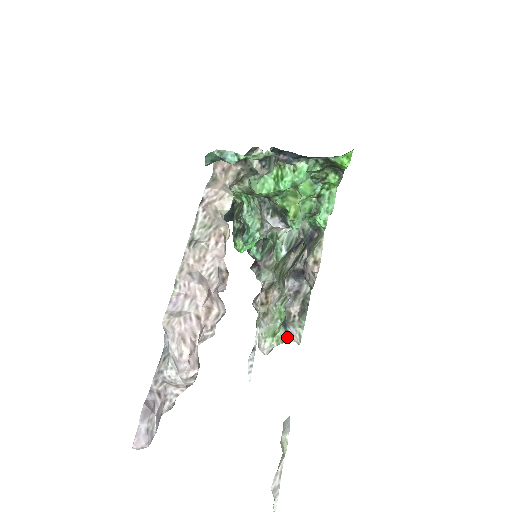
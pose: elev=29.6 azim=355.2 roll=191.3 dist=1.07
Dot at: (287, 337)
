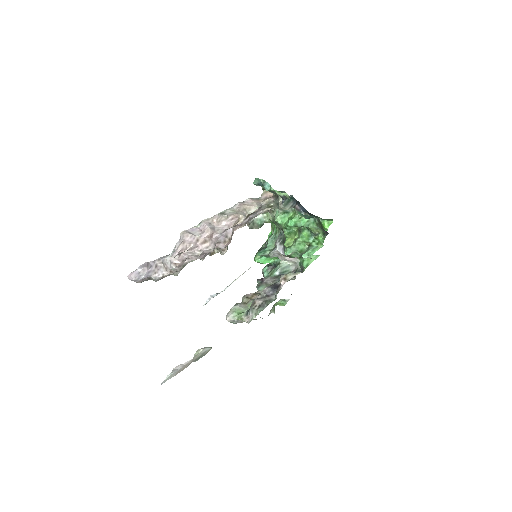
Dot at: (245, 317)
